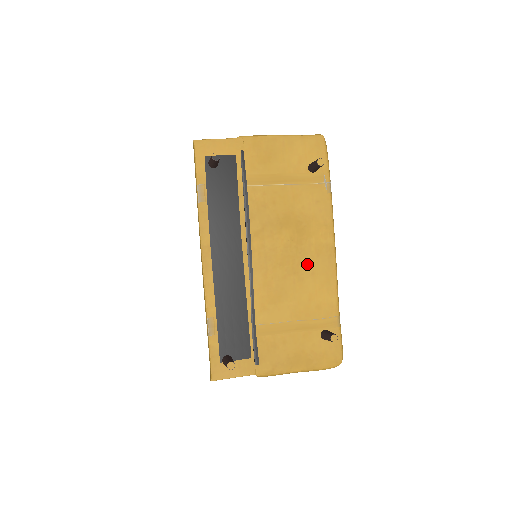
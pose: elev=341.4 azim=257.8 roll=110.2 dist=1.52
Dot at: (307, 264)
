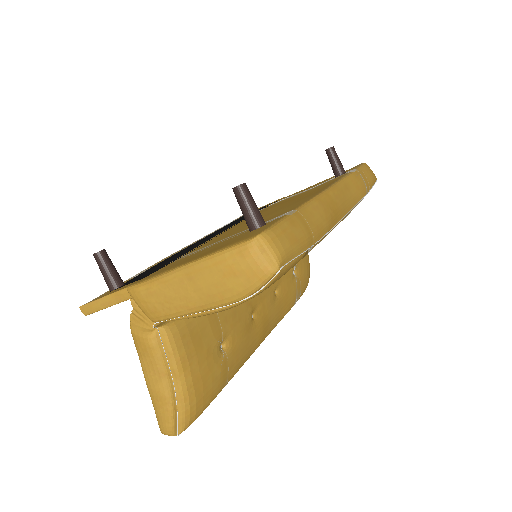
Dot at: (286, 206)
